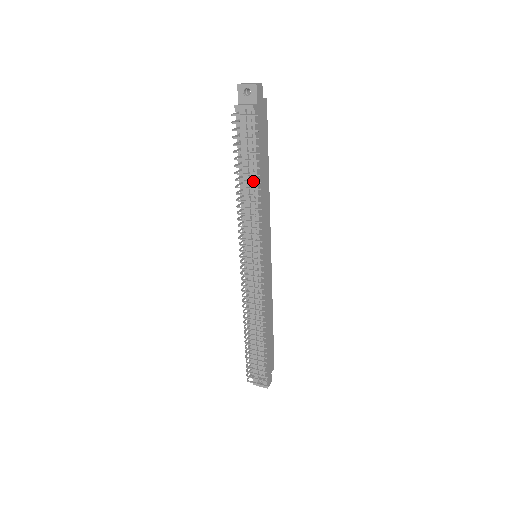
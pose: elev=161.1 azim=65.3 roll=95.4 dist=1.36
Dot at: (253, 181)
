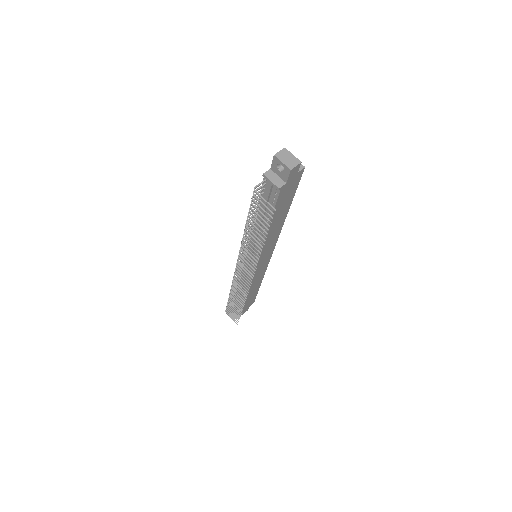
Dot at: (258, 239)
